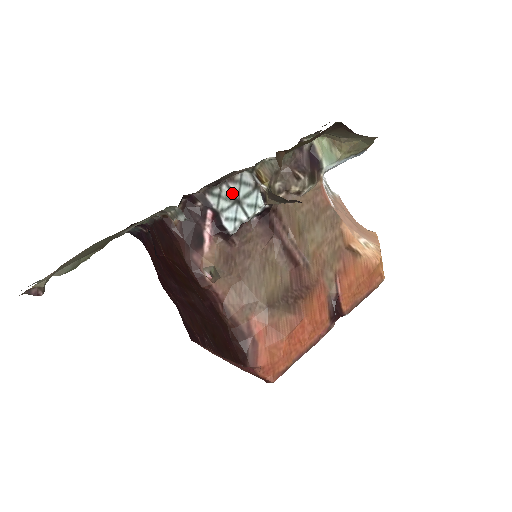
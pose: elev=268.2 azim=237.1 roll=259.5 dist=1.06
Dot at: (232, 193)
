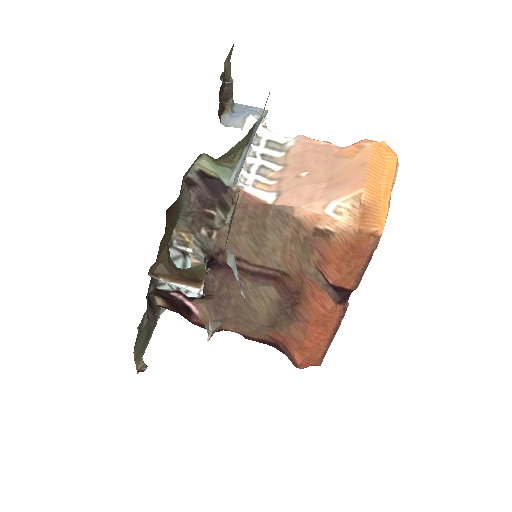
Dot at: occluded
